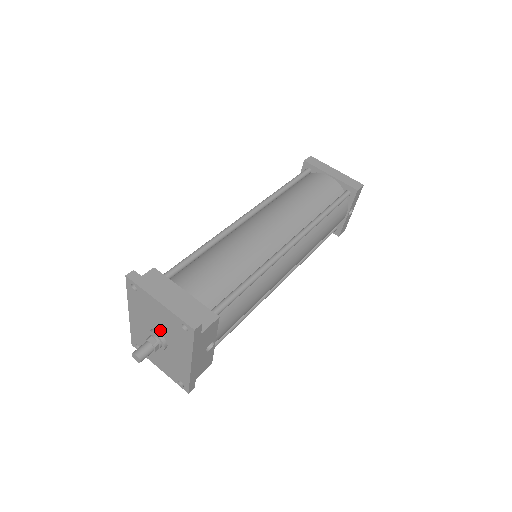
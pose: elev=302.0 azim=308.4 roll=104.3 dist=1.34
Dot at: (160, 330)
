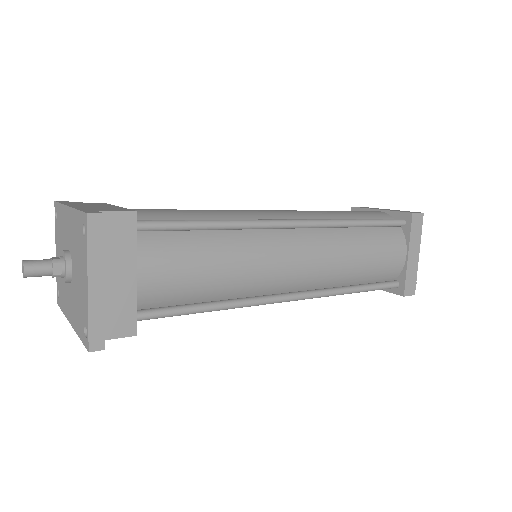
Dot at: (74, 273)
